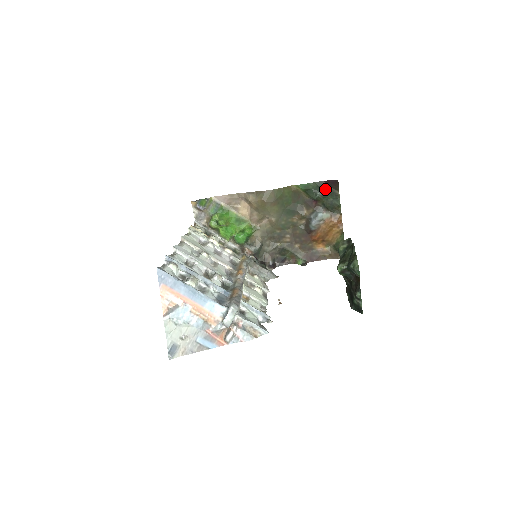
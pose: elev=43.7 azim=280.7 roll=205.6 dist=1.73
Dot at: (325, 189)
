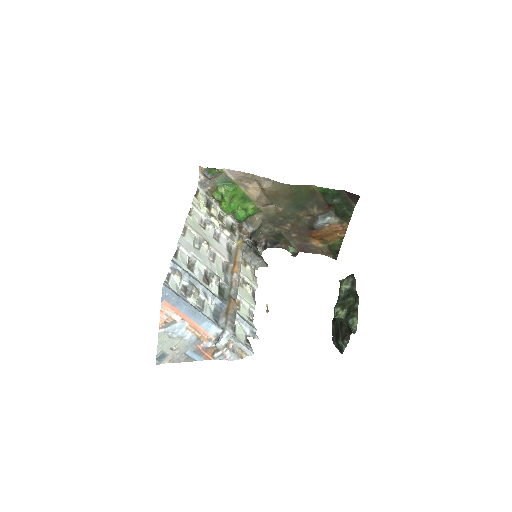
Dot at: (343, 198)
